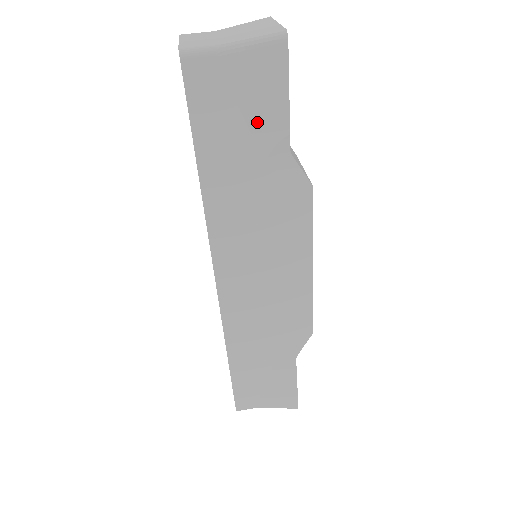
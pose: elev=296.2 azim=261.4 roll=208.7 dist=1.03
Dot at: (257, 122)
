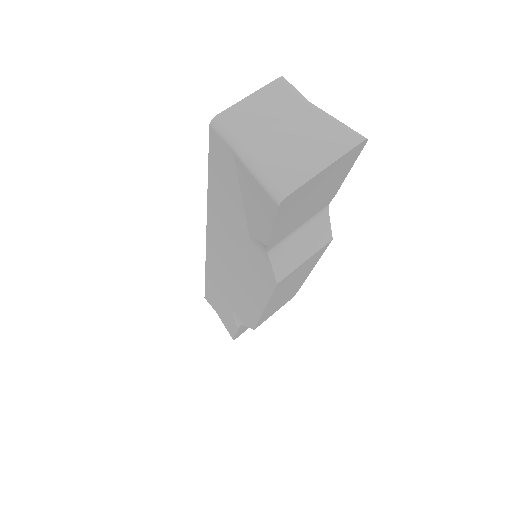
Dot at: (250, 214)
